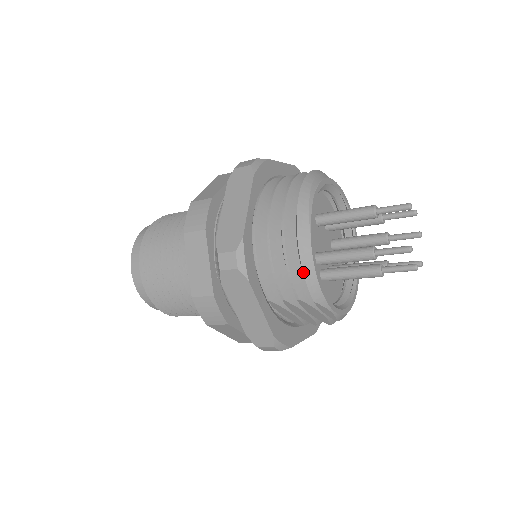
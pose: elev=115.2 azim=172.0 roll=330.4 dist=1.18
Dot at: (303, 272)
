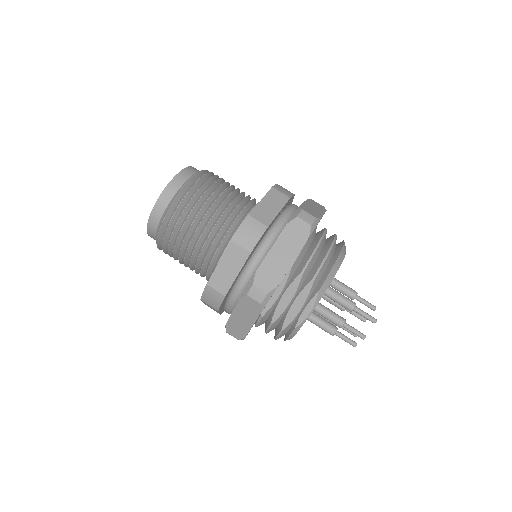
Dot at: (332, 268)
